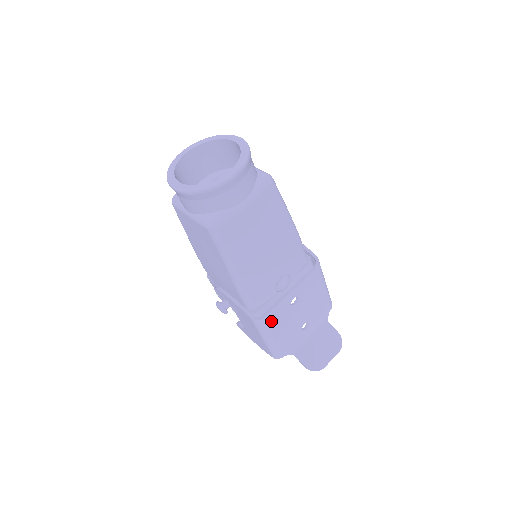
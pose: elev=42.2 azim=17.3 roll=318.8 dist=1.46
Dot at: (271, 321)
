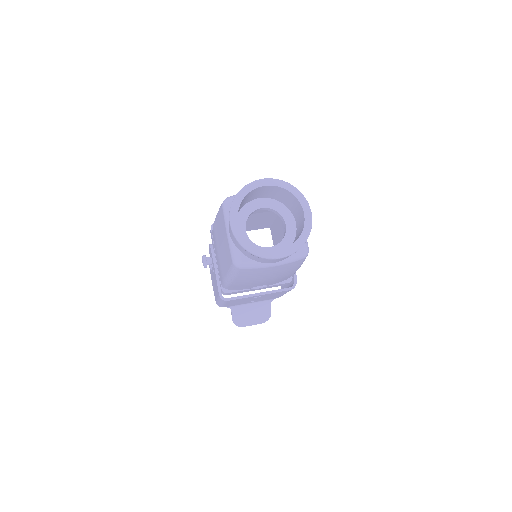
Dot at: (231, 301)
